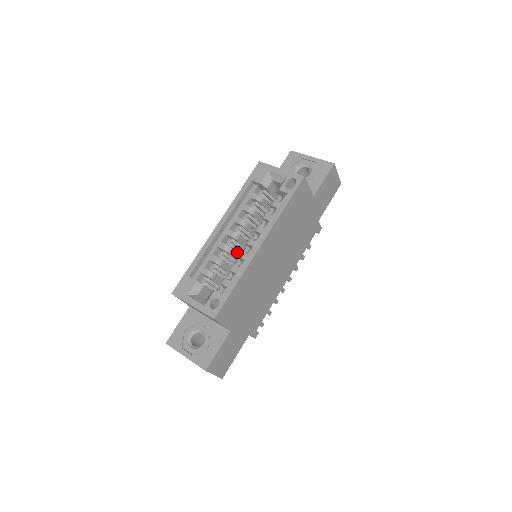
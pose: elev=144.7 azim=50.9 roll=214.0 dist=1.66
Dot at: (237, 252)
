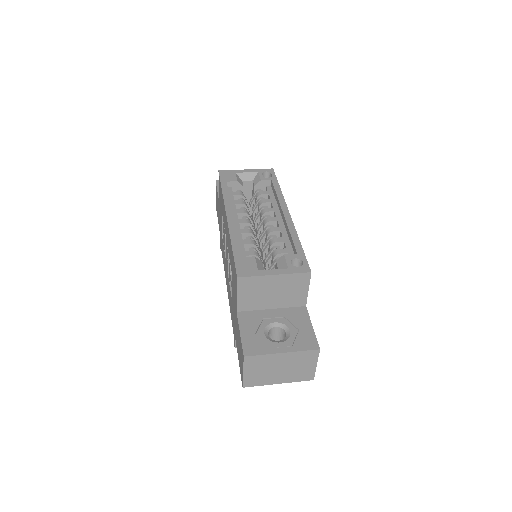
Dot at: occluded
